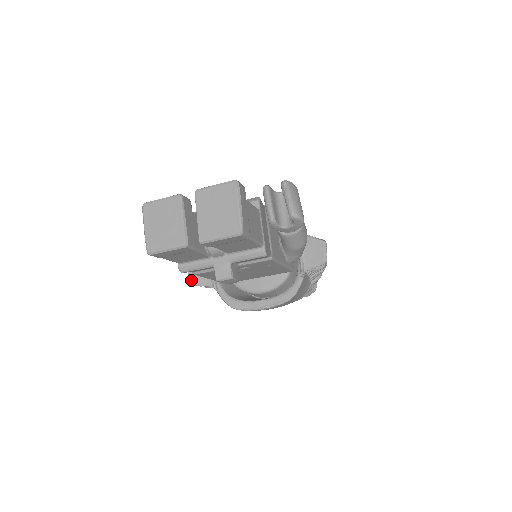
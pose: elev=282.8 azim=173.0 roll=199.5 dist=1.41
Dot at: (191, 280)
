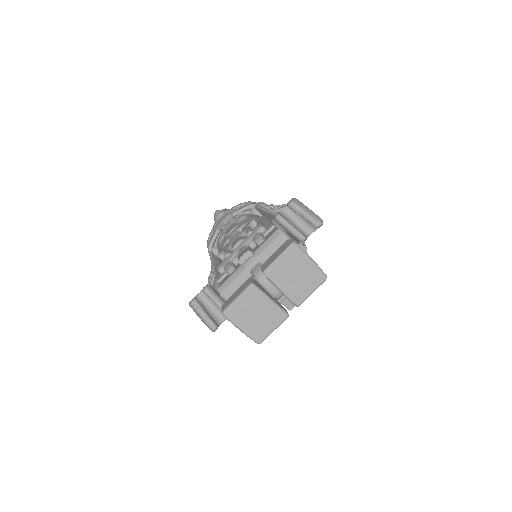
Dot at: occluded
